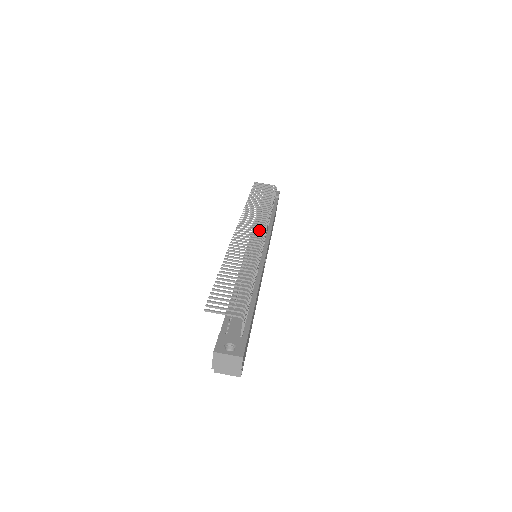
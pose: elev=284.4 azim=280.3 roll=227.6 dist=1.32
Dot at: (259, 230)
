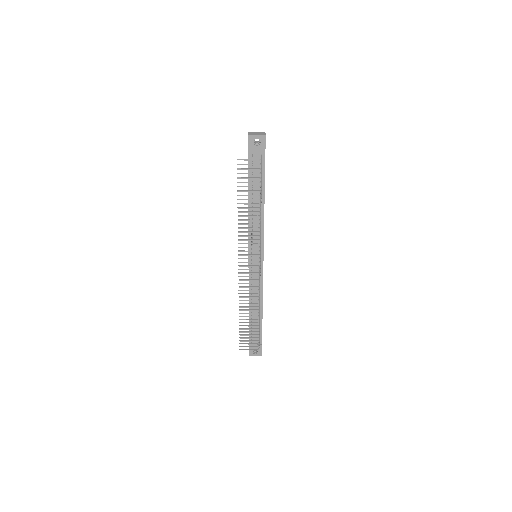
Dot at: (254, 234)
